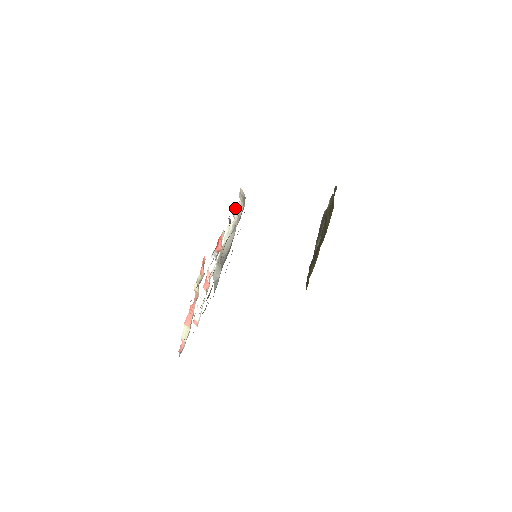
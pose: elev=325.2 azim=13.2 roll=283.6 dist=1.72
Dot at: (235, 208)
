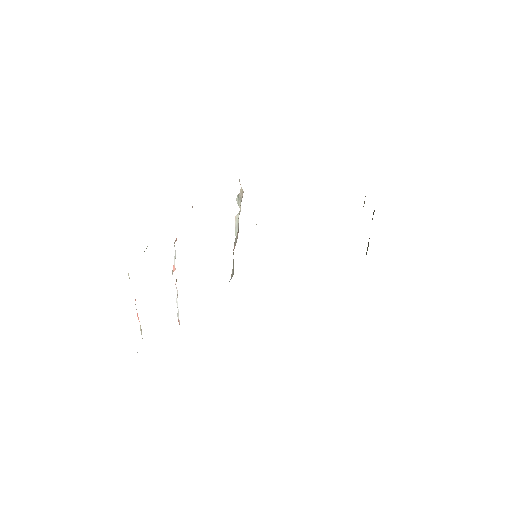
Dot at: (238, 196)
